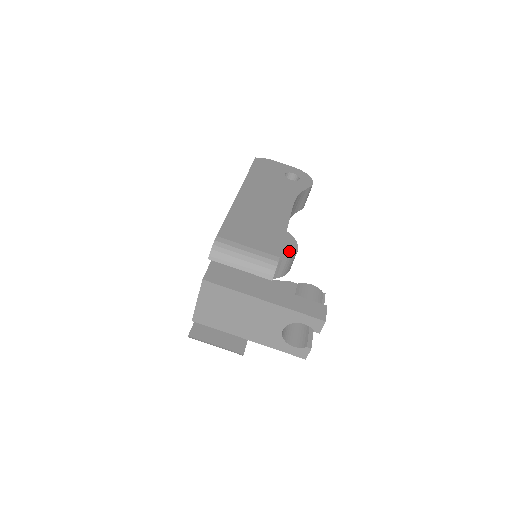
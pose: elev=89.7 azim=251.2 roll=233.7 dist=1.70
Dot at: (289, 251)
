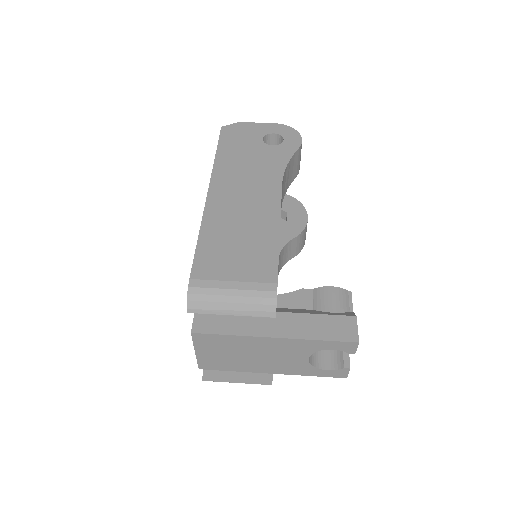
Dot at: (297, 224)
